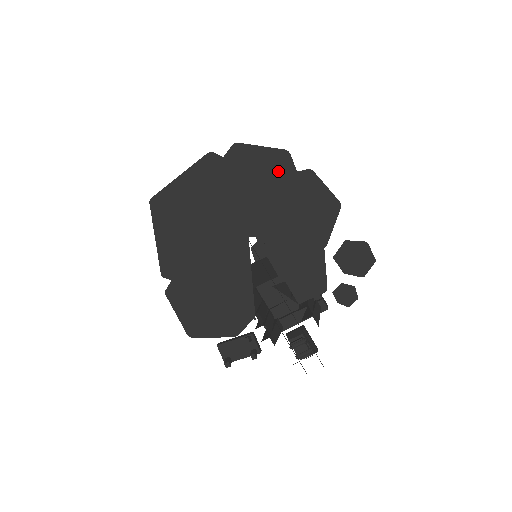
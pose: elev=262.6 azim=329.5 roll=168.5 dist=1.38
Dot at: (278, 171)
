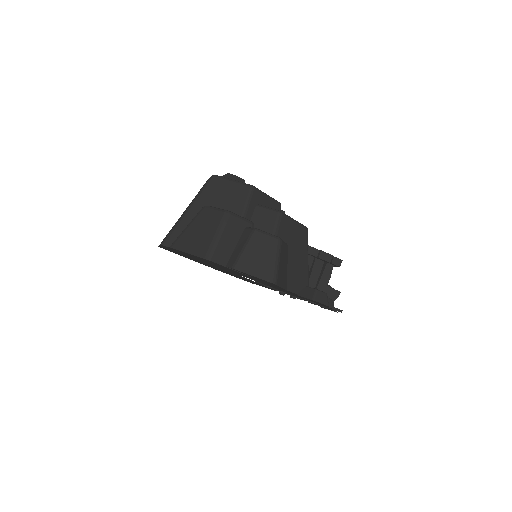
Dot at: occluded
